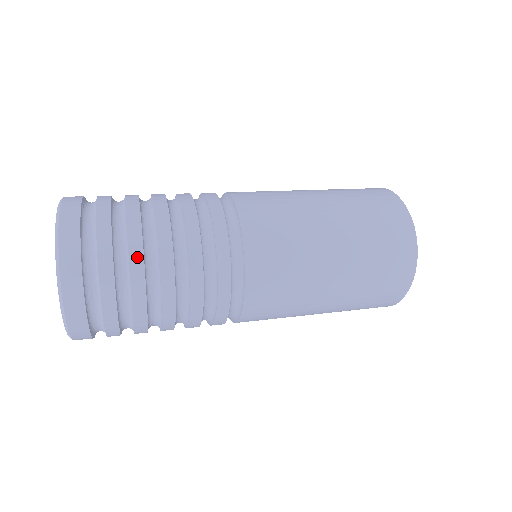
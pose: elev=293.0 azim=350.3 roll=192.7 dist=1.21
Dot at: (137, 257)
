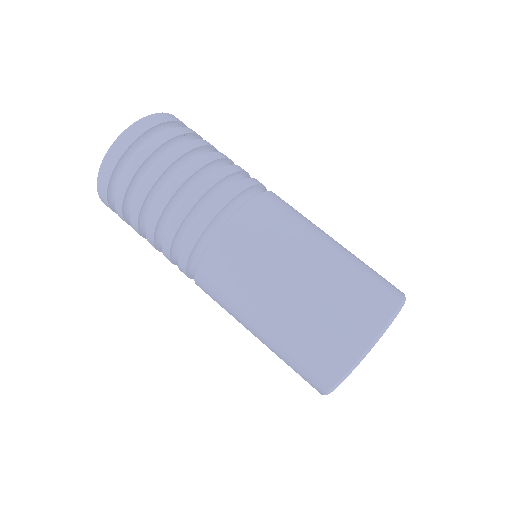
Dot at: (172, 158)
